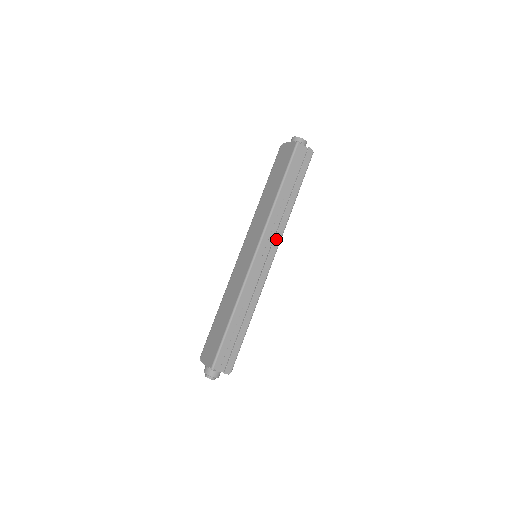
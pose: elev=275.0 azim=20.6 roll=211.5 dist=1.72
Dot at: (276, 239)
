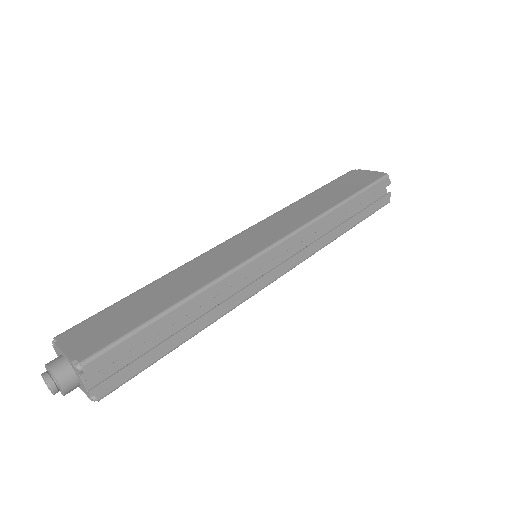
Dot at: (302, 254)
